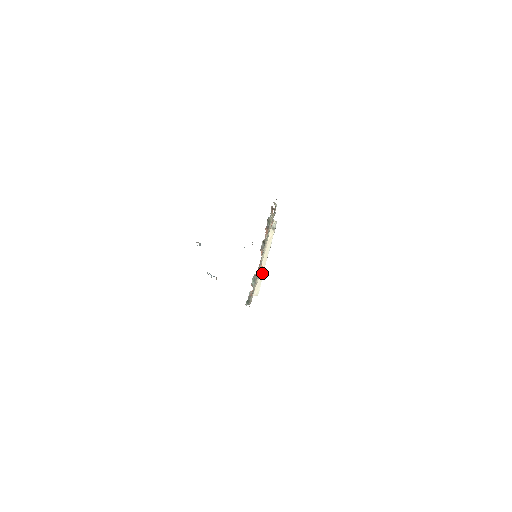
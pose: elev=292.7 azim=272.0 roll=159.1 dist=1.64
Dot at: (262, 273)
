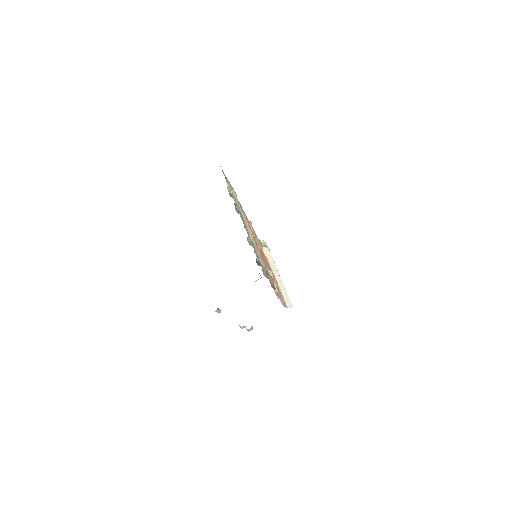
Dot at: (282, 286)
